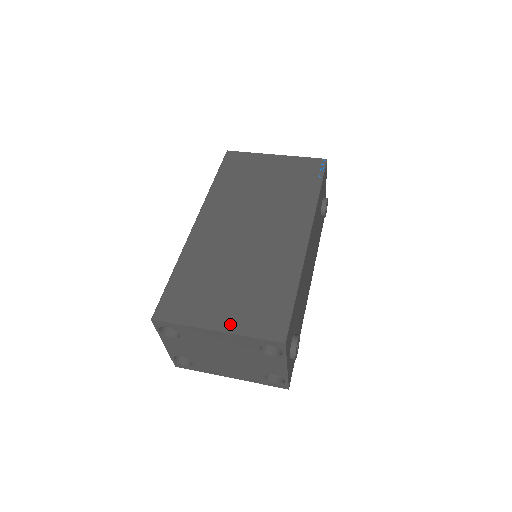
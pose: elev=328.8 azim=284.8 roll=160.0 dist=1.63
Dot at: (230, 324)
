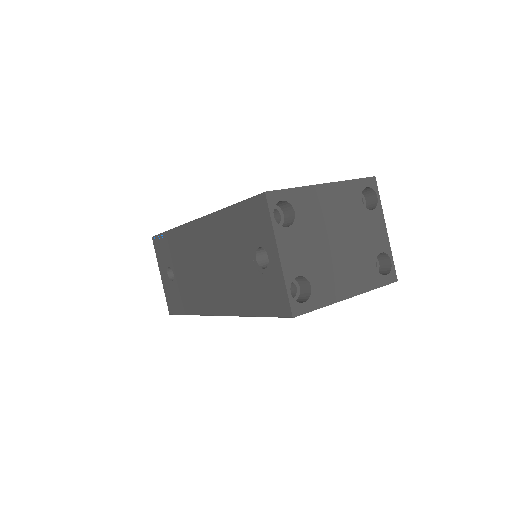
Dot at: occluded
